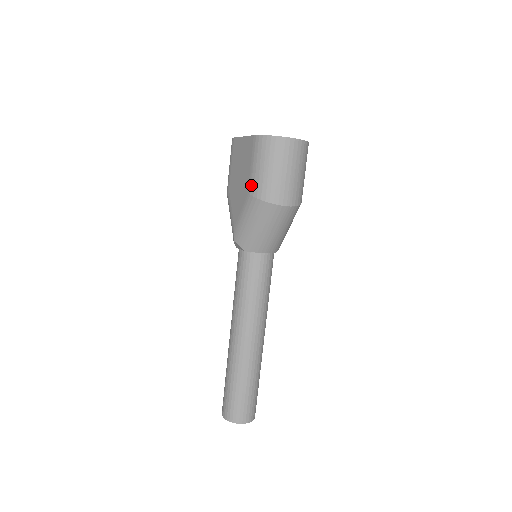
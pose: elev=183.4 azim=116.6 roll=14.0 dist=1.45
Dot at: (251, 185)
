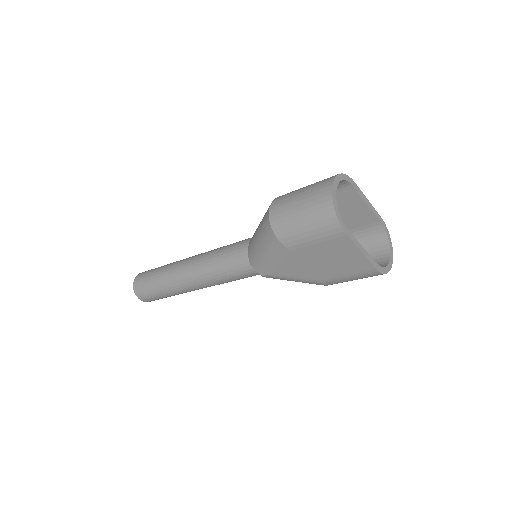
Dot at: (331, 282)
